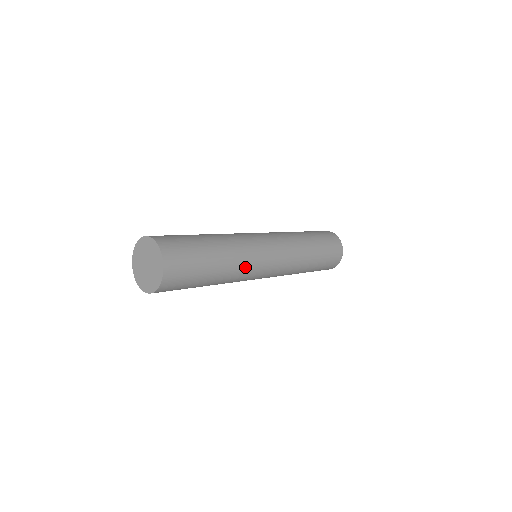
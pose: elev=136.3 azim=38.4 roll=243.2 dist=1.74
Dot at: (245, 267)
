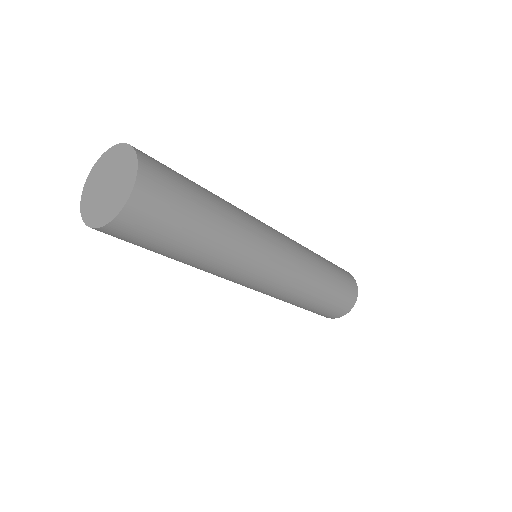
Dot at: (244, 253)
